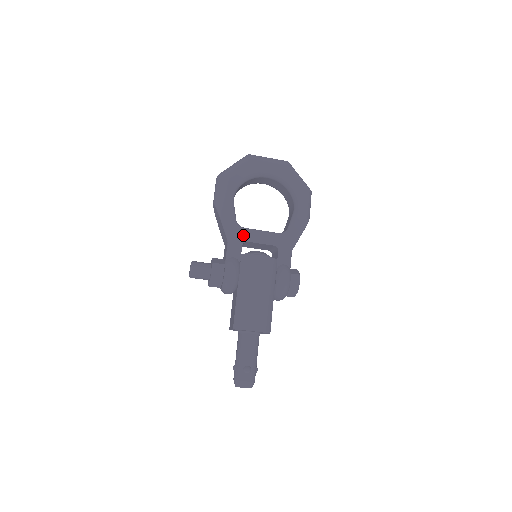
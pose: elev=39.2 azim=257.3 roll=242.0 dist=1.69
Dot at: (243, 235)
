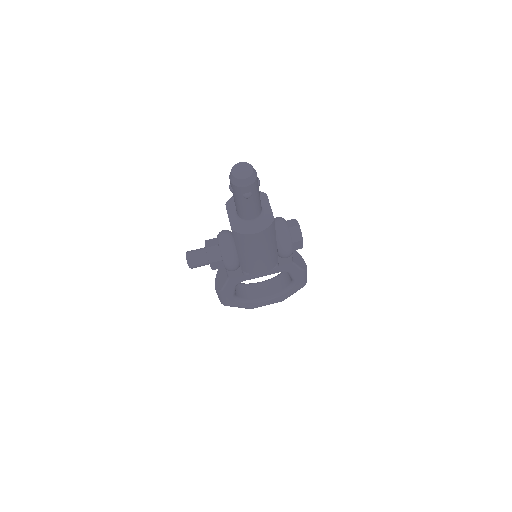
Dot at: occluded
